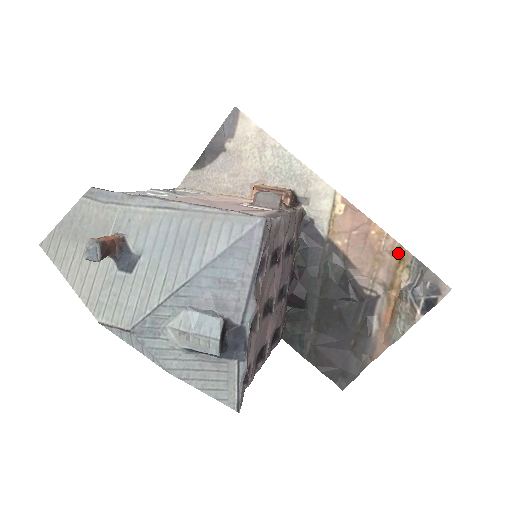
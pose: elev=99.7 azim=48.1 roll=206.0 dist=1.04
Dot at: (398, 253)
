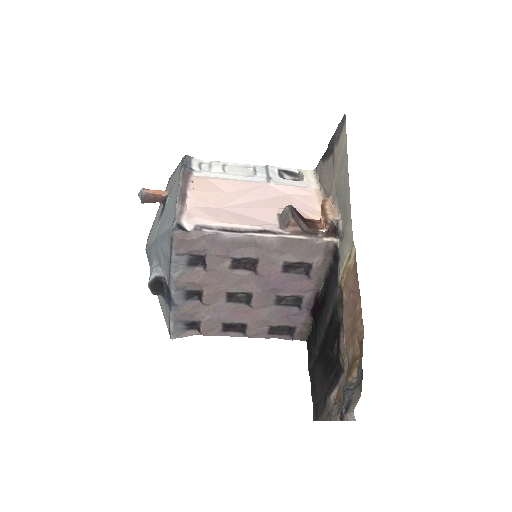
Dot at: (360, 345)
